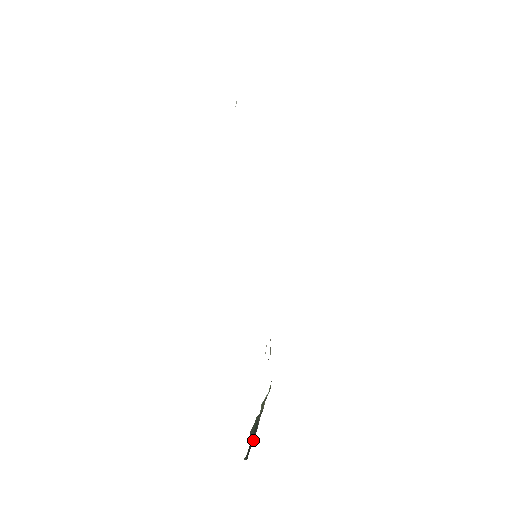
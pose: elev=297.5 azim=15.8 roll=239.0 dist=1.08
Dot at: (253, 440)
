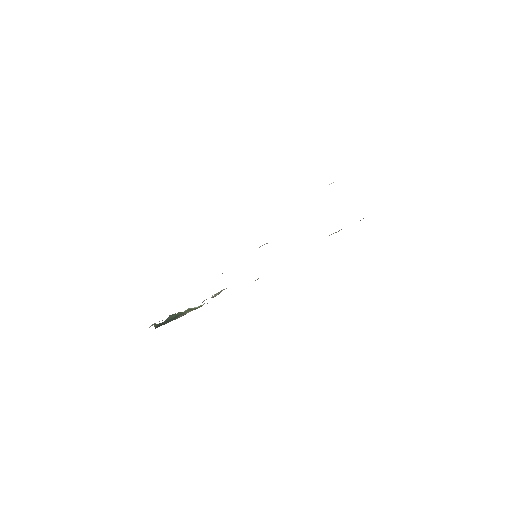
Dot at: occluded
